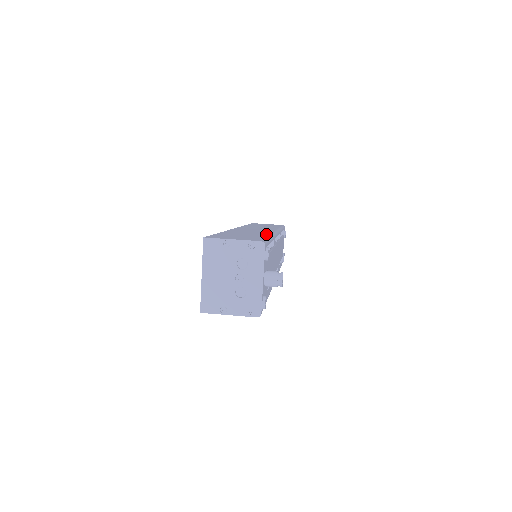
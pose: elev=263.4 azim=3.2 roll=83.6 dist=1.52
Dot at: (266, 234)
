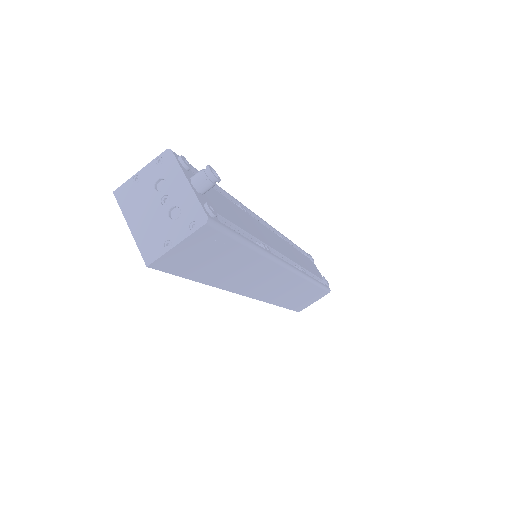
Dot at: occluded
